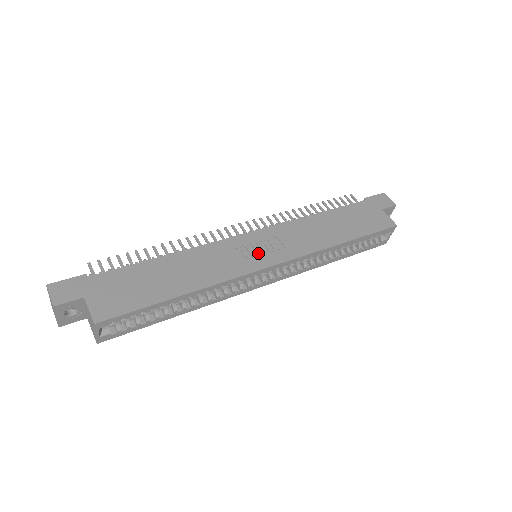
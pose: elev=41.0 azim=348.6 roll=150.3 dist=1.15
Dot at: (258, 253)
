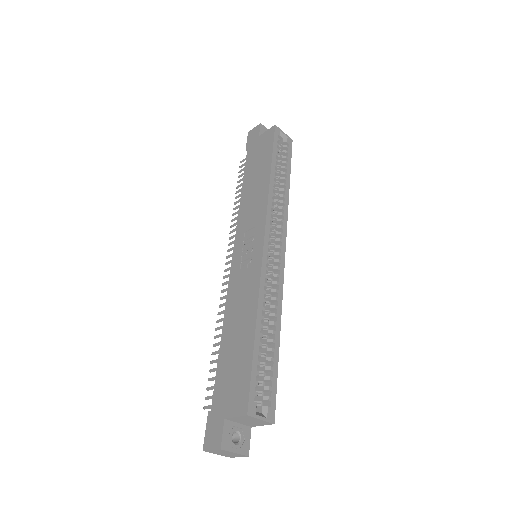
Dot at: (250, 252)
